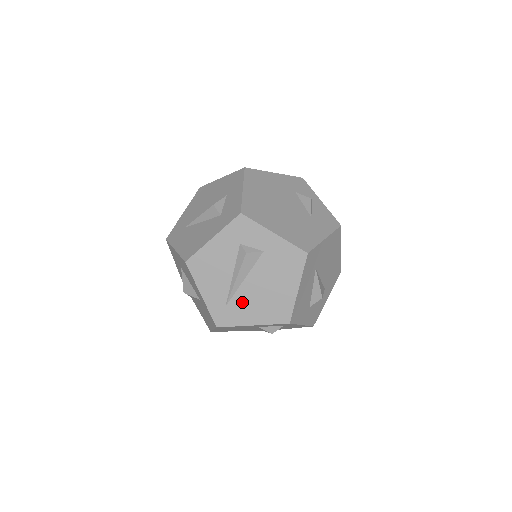
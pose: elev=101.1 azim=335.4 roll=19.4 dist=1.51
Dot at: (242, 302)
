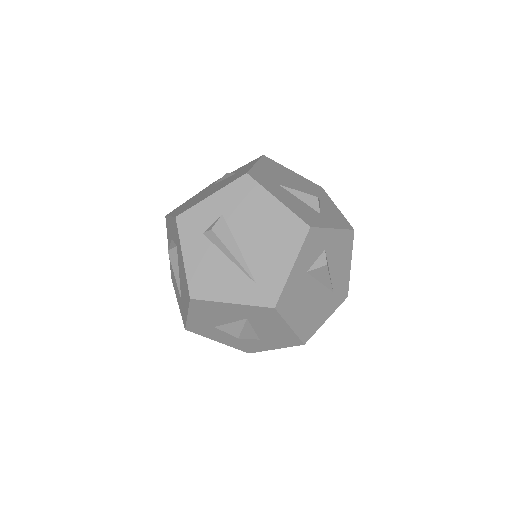
Dot at: (261, 264)
